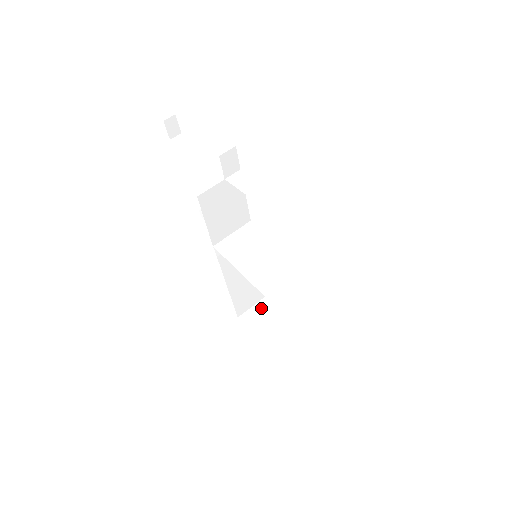
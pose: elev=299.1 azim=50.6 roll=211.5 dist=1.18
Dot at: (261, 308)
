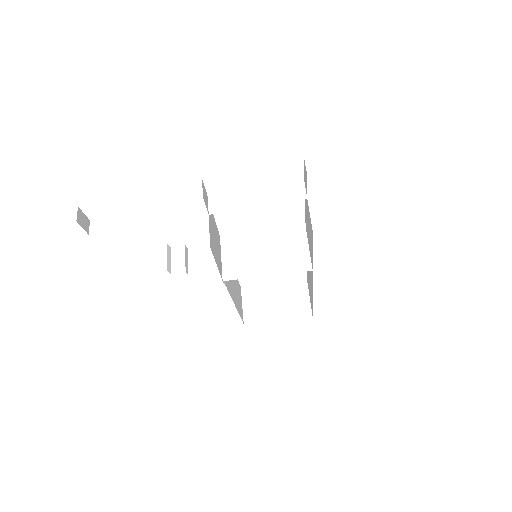
Dot at: (249, 300)
